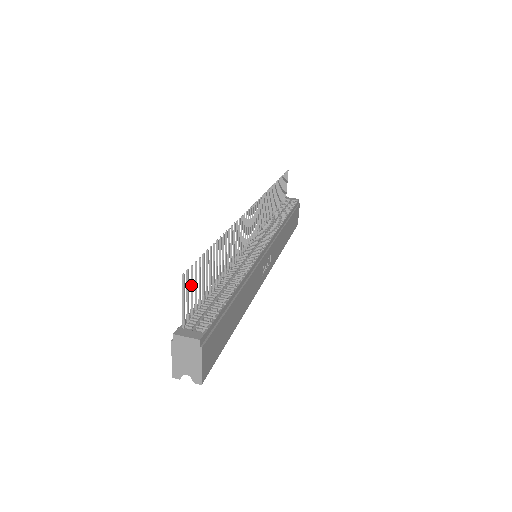
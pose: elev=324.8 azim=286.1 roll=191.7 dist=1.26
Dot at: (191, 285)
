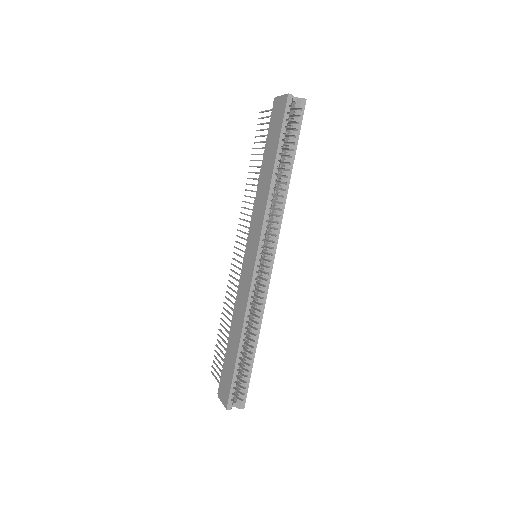
Dot at: (262, 123)
